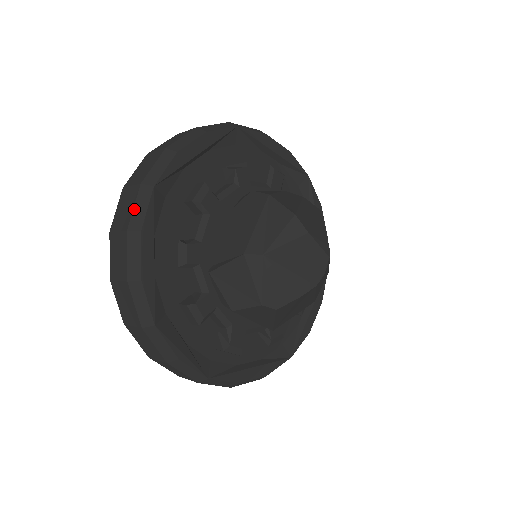
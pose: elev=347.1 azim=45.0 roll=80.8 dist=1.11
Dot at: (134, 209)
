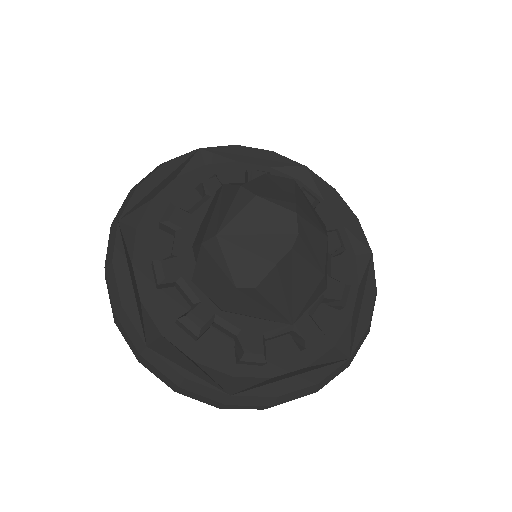
Dot at: (108, 247)
